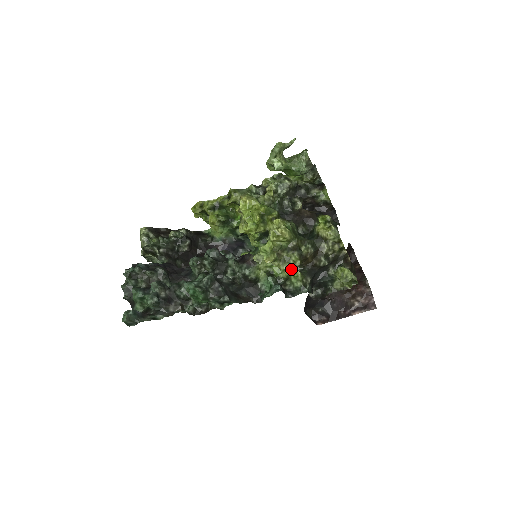
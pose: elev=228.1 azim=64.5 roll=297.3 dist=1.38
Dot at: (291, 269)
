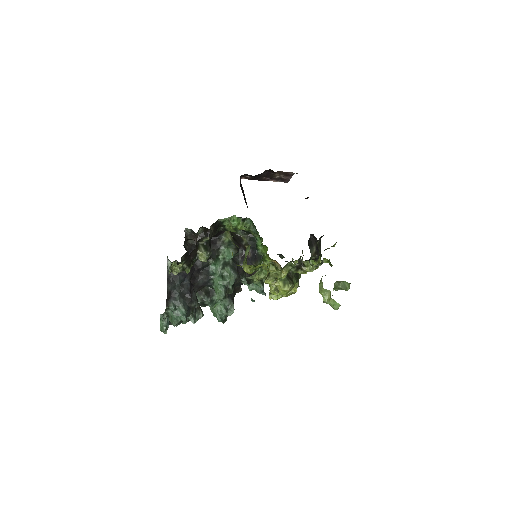
Dot at: occluded
